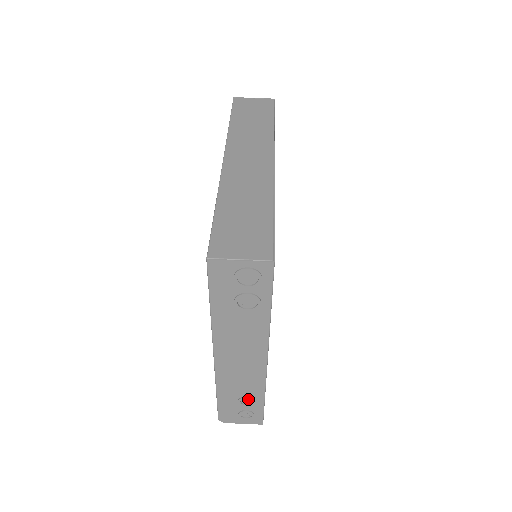
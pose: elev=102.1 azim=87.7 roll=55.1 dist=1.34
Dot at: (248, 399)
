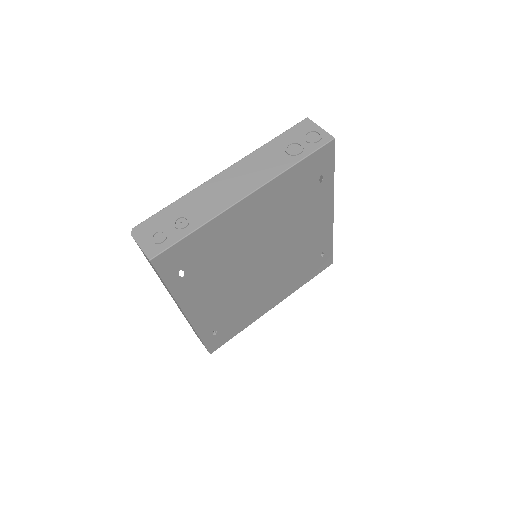
Dot at: (185, 222)
